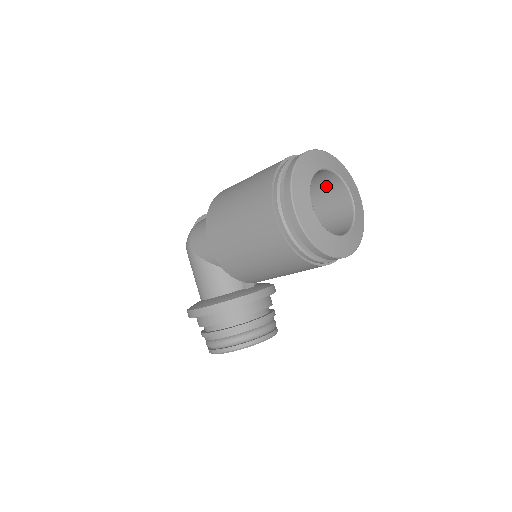
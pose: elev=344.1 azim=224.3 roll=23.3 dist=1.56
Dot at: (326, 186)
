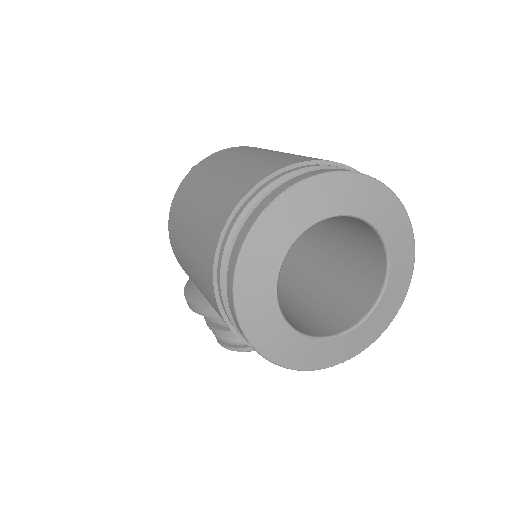
Dot at: occluded
